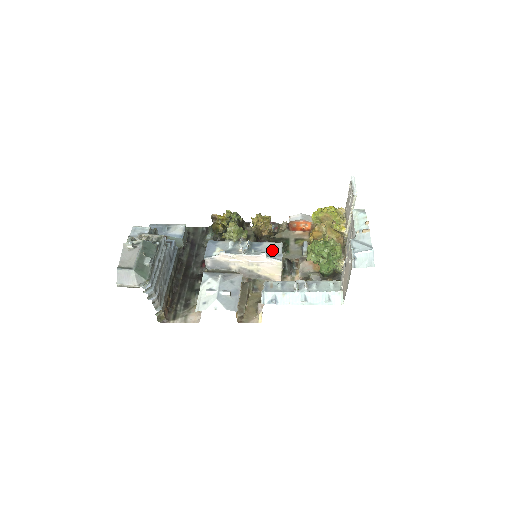
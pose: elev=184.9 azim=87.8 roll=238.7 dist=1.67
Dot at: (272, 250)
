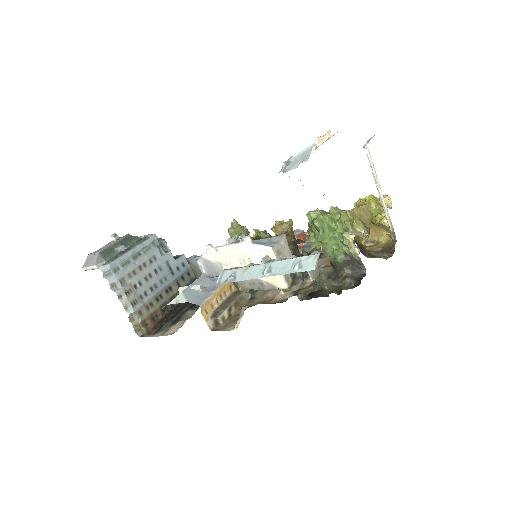
Dot at: (266, 239)
